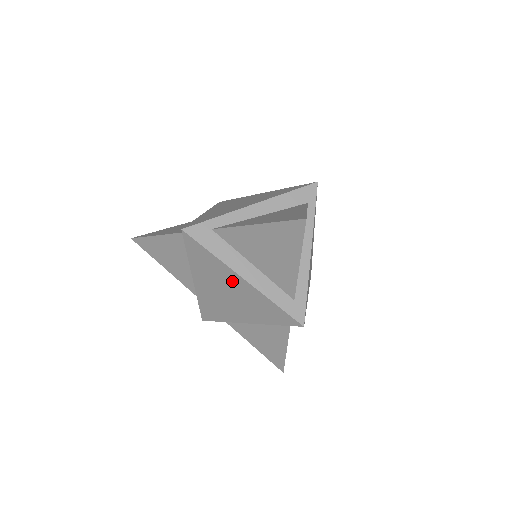
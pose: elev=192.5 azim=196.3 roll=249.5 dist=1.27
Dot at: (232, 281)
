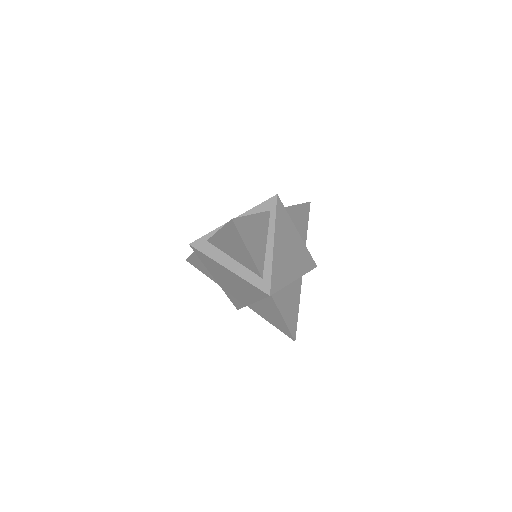
Dot at: (226, 273)
